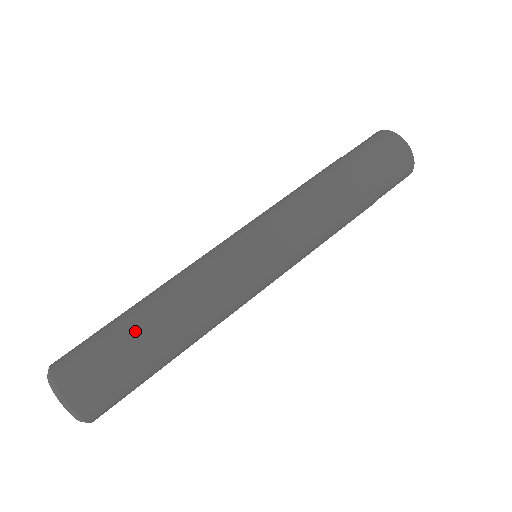
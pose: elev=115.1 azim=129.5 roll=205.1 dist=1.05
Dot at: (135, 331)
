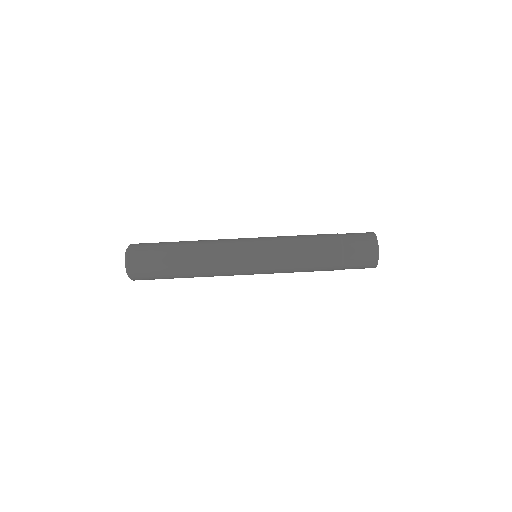
Dot at: (173, 250)
